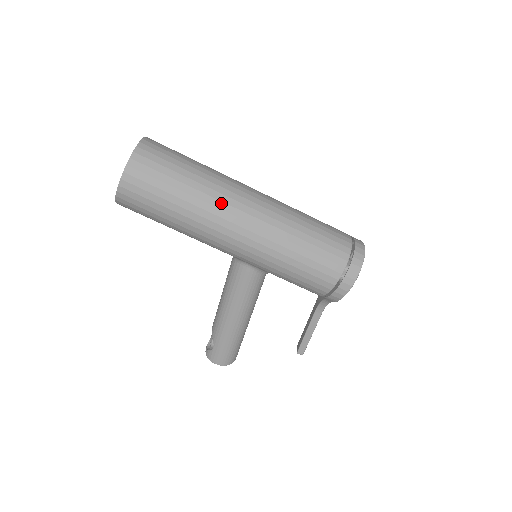
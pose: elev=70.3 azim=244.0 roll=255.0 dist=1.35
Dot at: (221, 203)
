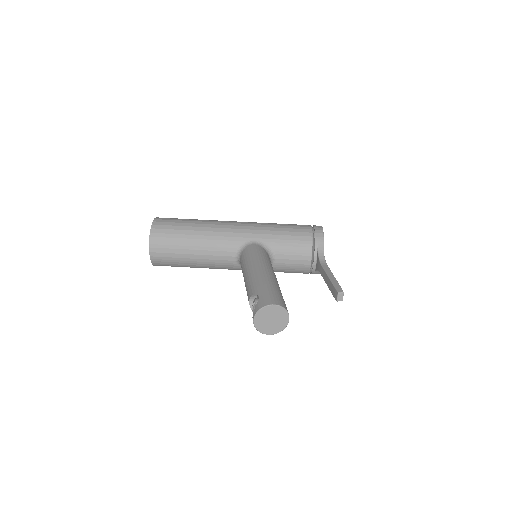
Dot at: occluded
